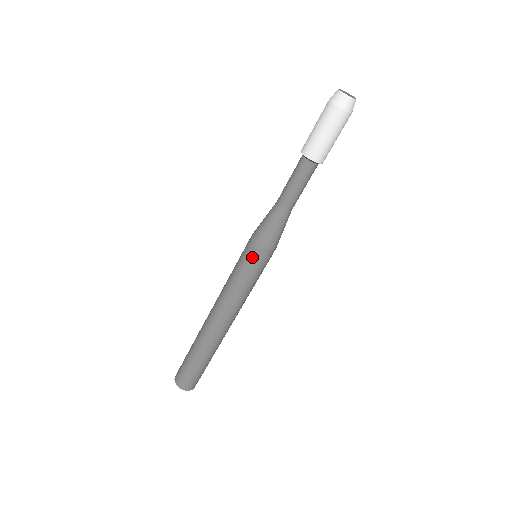
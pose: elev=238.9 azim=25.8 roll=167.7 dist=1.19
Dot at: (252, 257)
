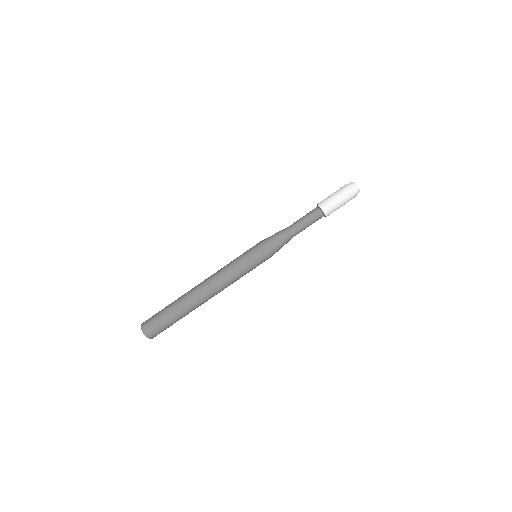
Dot at: (255, 251)
